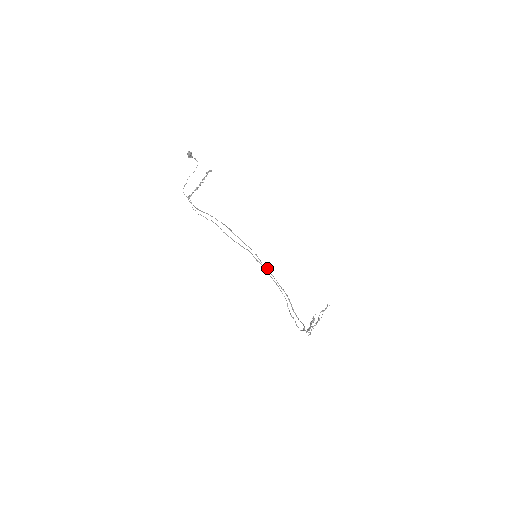
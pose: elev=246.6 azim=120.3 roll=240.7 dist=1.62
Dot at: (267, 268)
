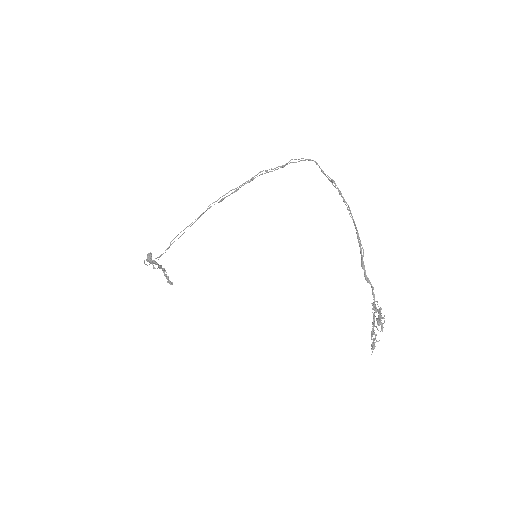
Dot at: (281, 167)
